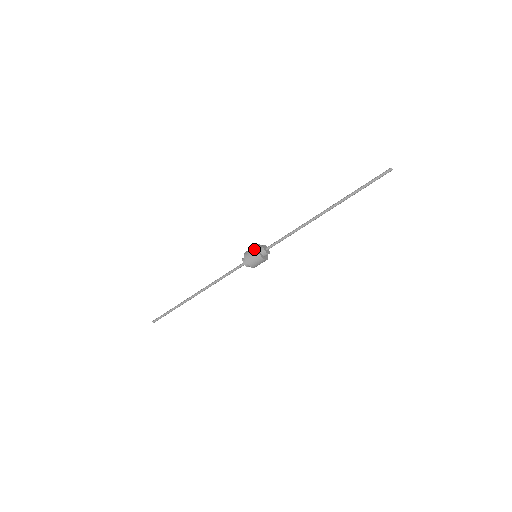
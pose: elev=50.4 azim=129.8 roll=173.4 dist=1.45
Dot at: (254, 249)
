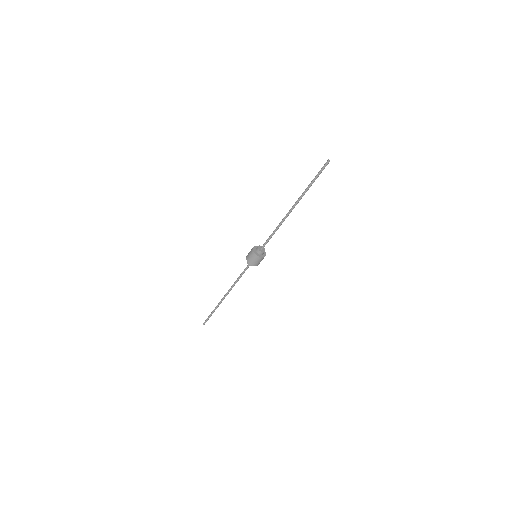
Dot at: (255, 257)
